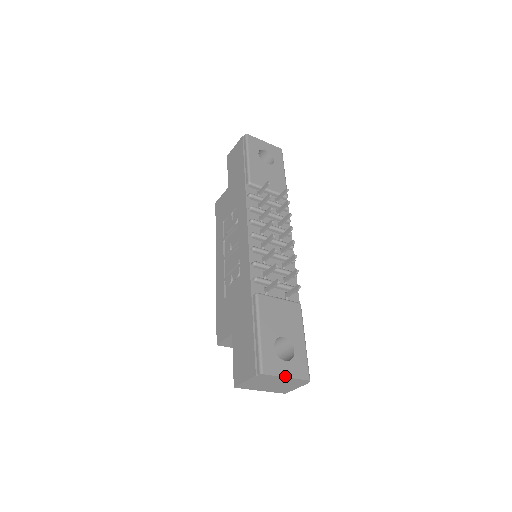
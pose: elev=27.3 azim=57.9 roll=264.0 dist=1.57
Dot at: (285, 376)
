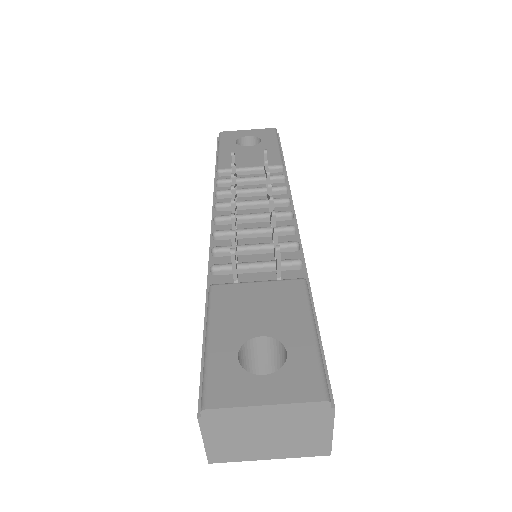
Dot at: (260, 403)
